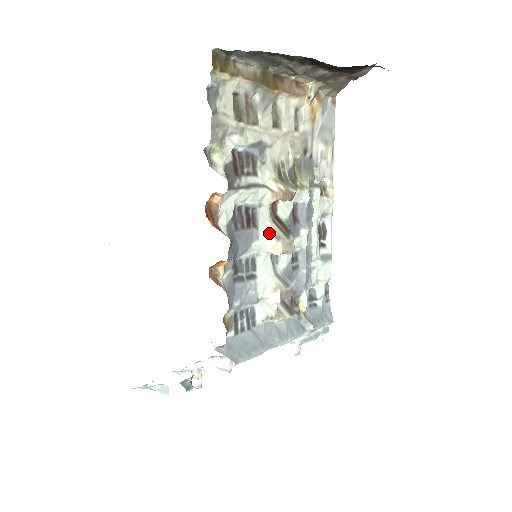
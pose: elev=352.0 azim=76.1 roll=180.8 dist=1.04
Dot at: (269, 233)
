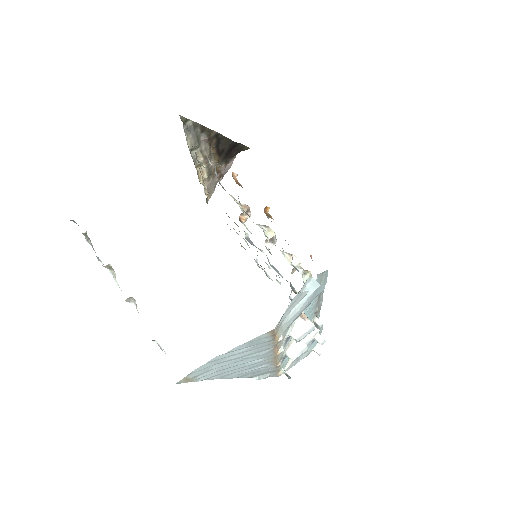
Dot at: (259, 226)
